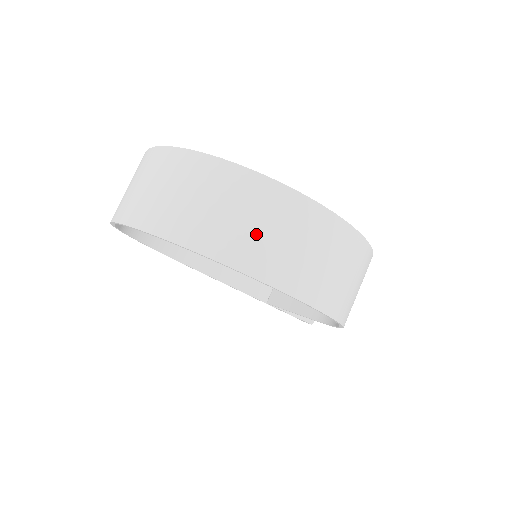
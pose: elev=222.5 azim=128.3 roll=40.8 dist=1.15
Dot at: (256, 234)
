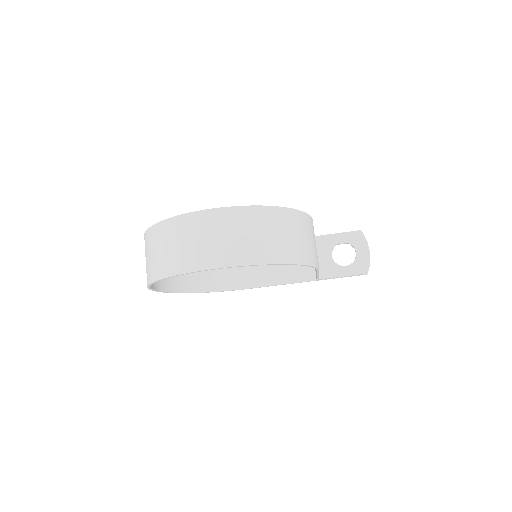
Dot at: (178, 250)
